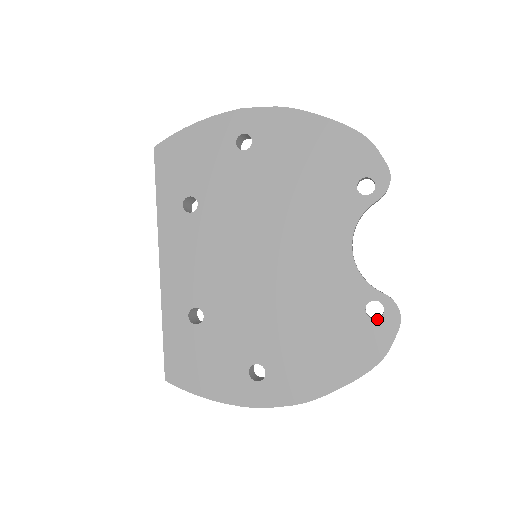
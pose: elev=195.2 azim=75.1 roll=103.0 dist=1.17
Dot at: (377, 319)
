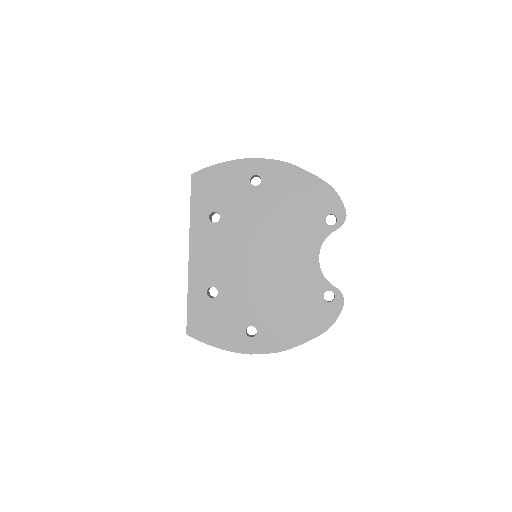
Dot at: (330, 302)
